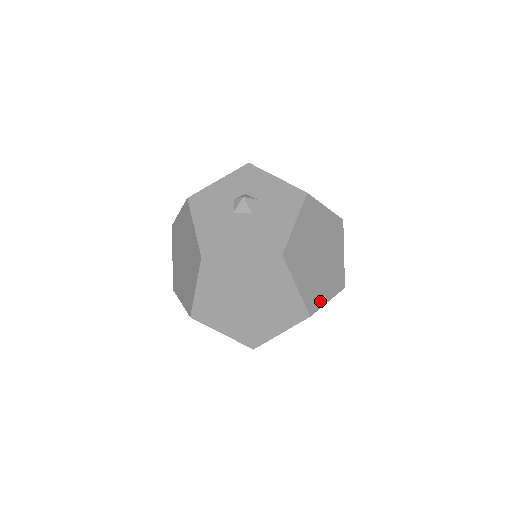
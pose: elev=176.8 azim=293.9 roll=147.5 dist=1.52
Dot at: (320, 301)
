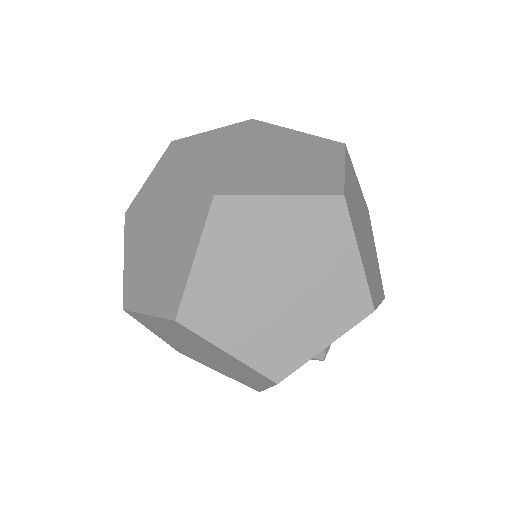
Dot at: (252, 189)
